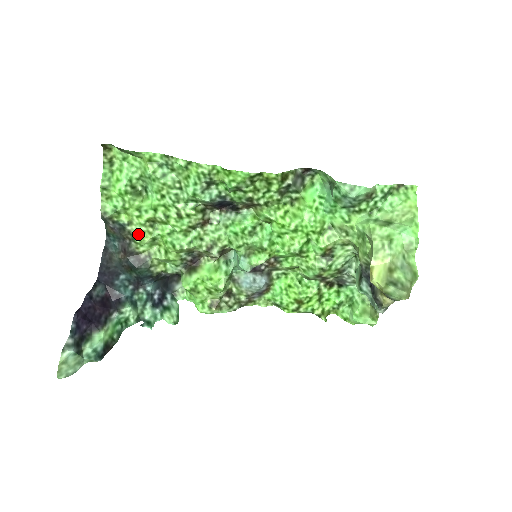
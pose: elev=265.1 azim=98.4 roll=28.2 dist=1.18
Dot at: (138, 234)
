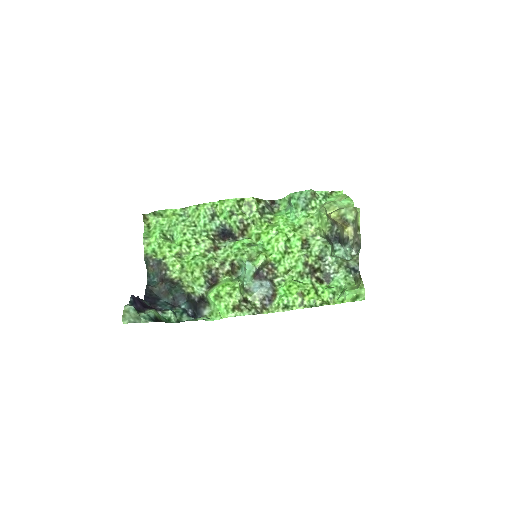
Dot at: (171, 264)
